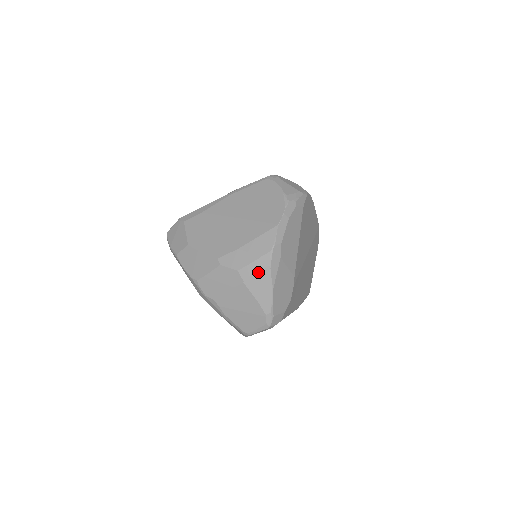
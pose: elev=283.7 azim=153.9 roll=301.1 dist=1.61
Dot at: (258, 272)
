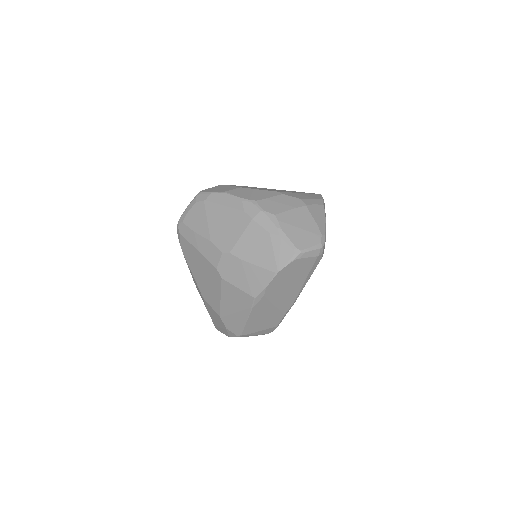
Dot at: (316, 205)
